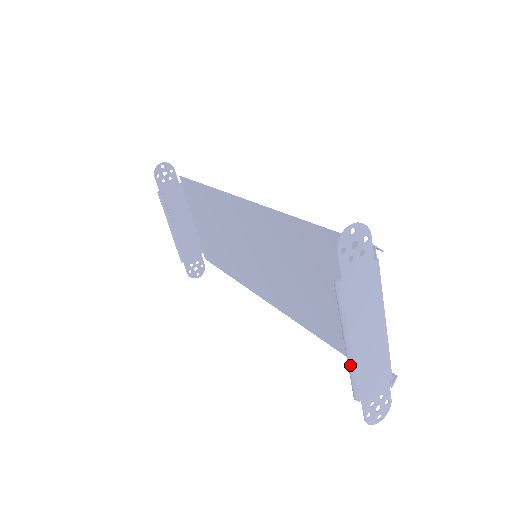
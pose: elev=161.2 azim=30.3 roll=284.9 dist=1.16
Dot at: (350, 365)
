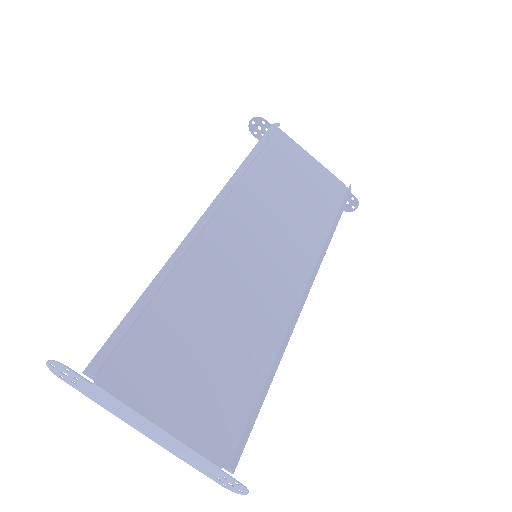
Dot at: (163, 445)
